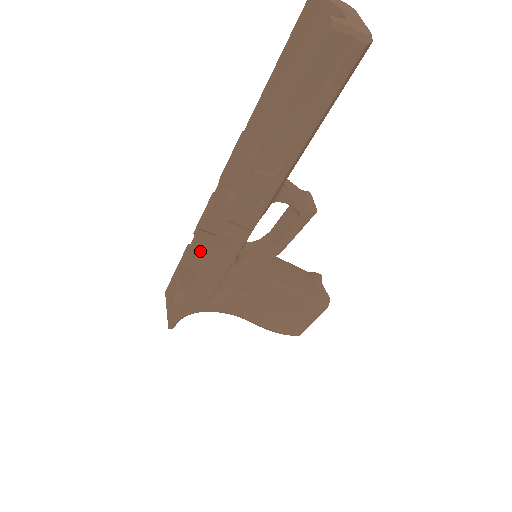
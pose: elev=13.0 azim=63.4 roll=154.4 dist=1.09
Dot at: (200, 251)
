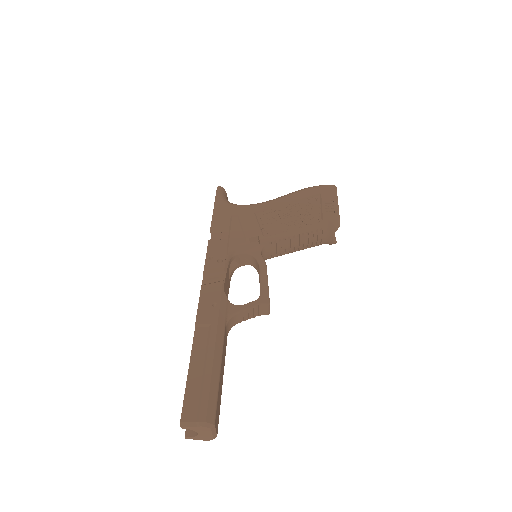
Dot at: (221, 230)
